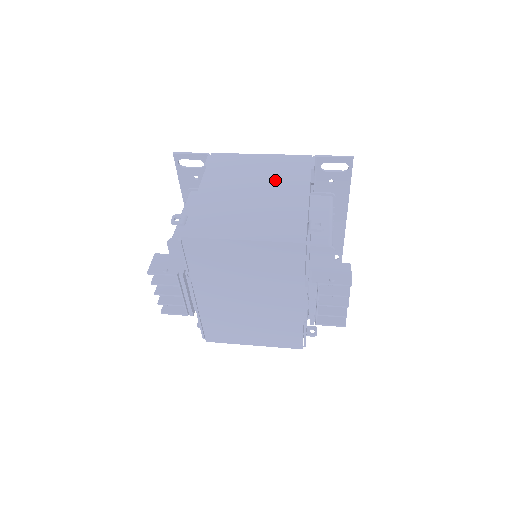
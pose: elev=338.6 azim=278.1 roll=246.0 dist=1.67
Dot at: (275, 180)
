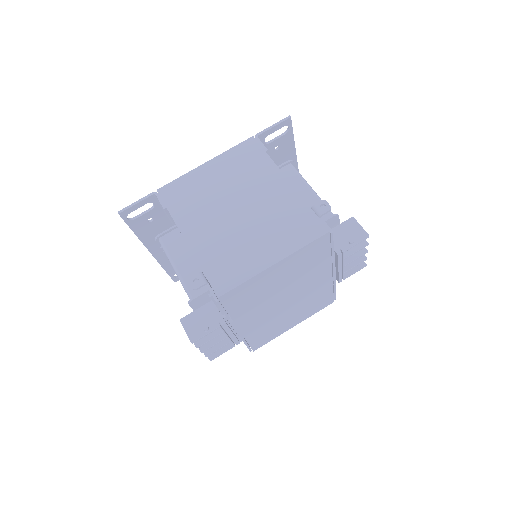
Dot at: (245, 184)
